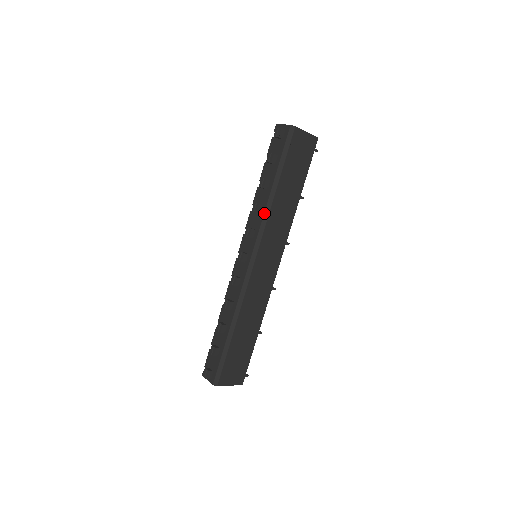
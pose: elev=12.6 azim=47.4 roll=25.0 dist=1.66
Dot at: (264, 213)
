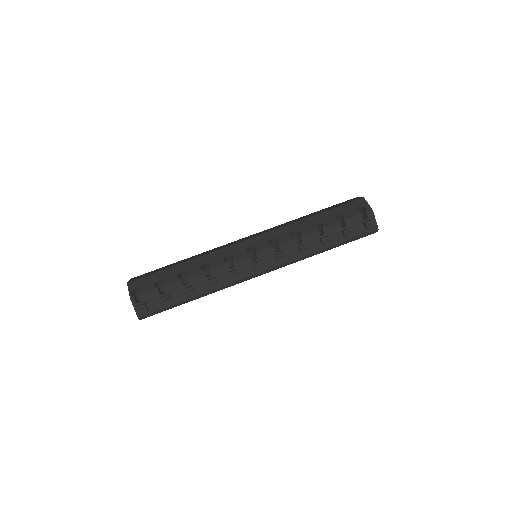
Dot at: (303, 257)
